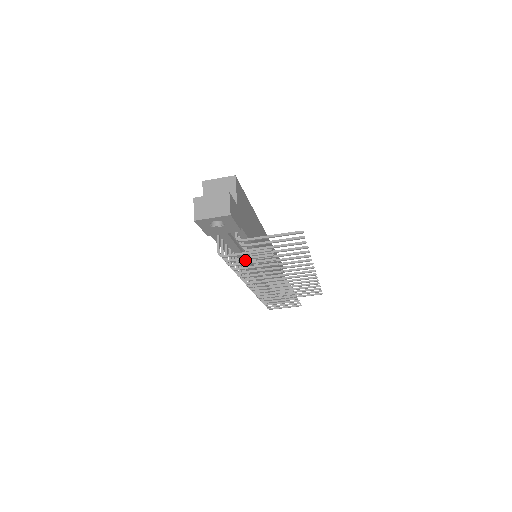
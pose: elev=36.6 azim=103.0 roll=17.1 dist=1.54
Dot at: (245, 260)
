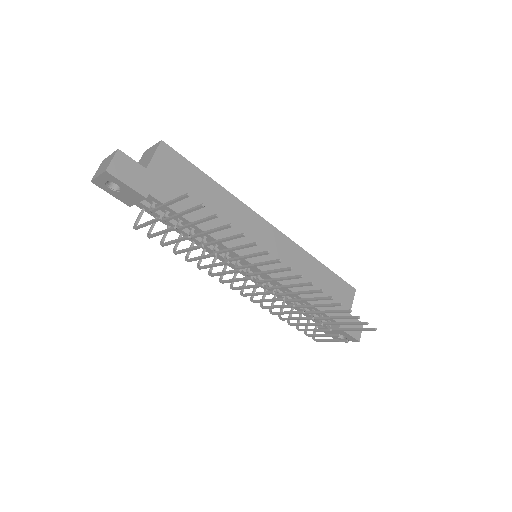
Dot at: (211, 250)
